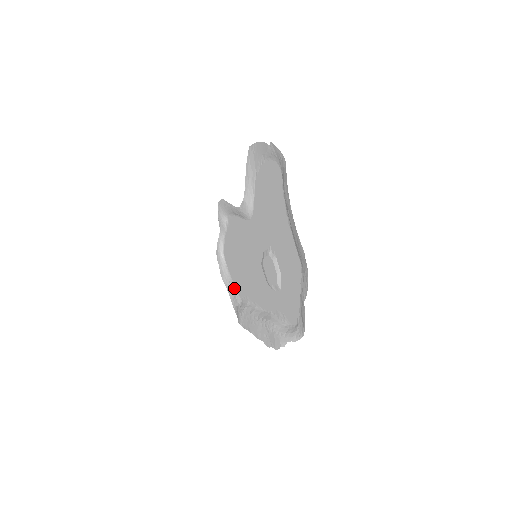
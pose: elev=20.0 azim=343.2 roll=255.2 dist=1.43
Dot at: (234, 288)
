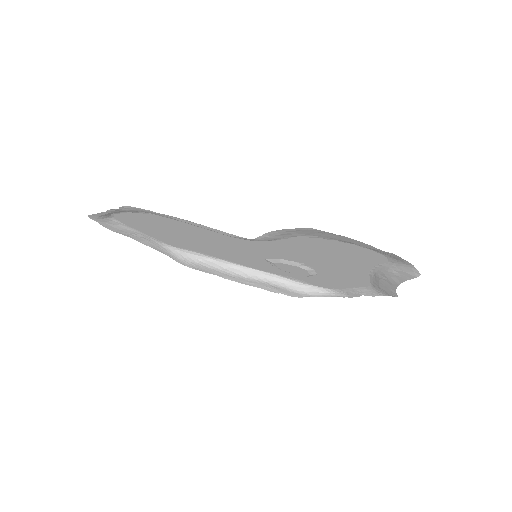
Dot at: (151, 239)
